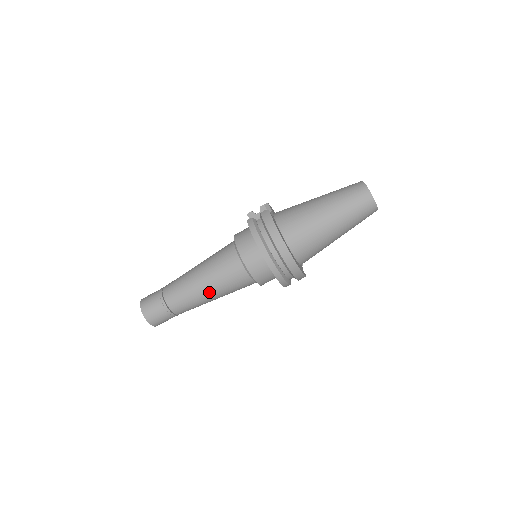
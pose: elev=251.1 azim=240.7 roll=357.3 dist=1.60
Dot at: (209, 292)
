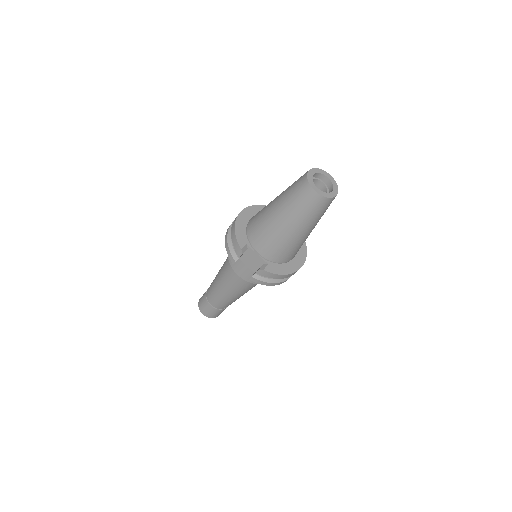
Dot at: occluded
